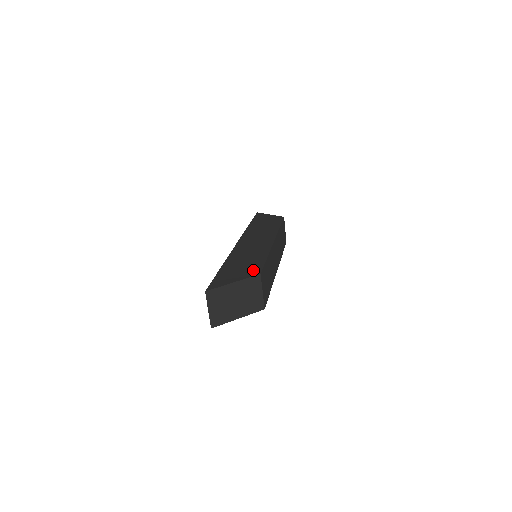
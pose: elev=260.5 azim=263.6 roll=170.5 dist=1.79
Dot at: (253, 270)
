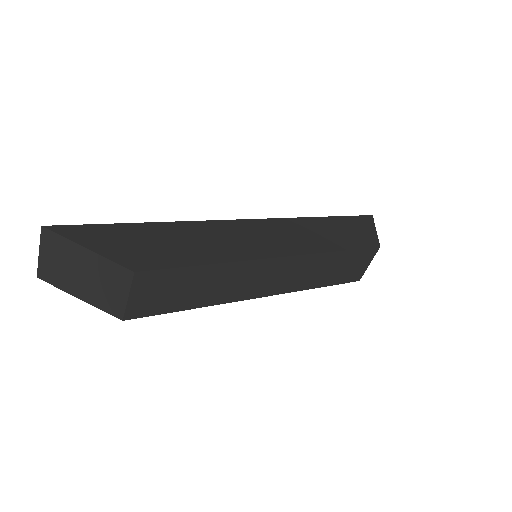
Dot at: (146, 259)
